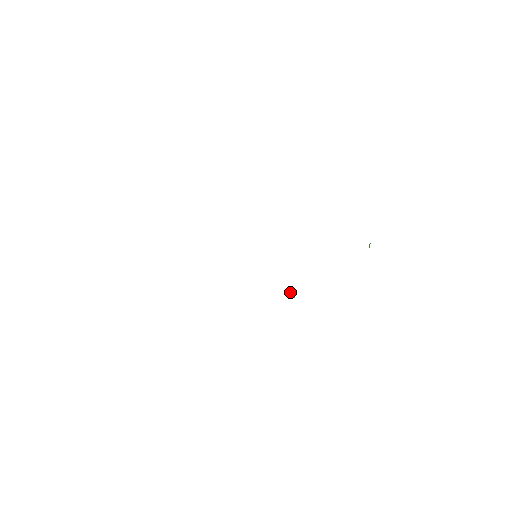
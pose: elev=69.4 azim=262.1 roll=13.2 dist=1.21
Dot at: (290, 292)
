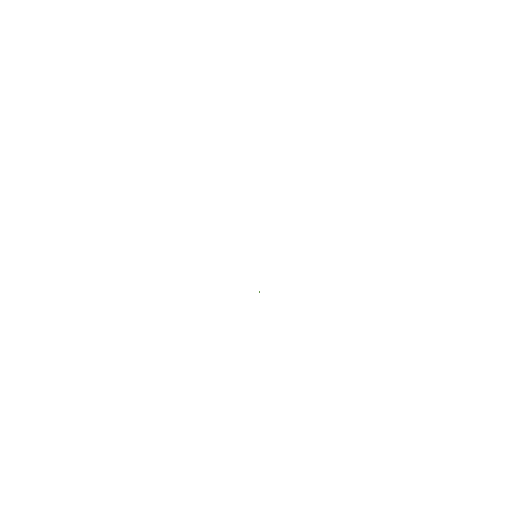
Dot at: occluded
